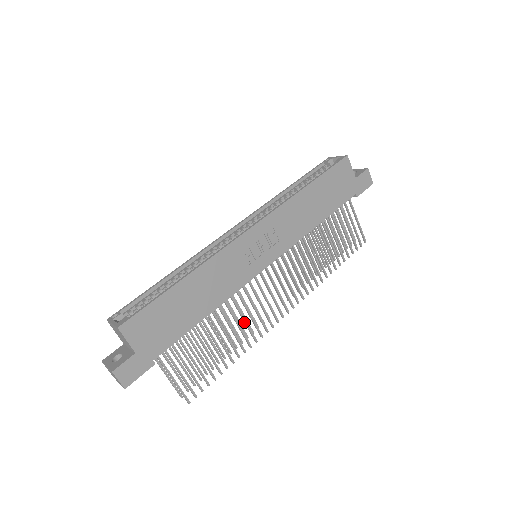
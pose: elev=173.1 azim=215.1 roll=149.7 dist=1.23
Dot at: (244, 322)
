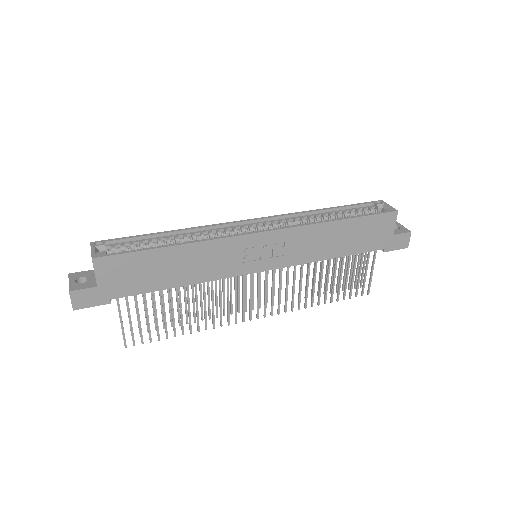
Dot at: (212, 306)
